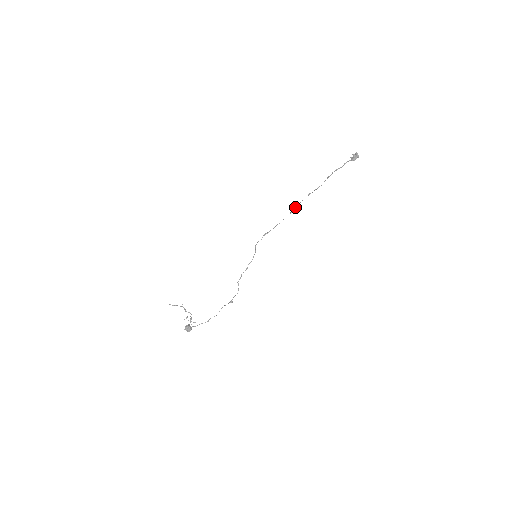
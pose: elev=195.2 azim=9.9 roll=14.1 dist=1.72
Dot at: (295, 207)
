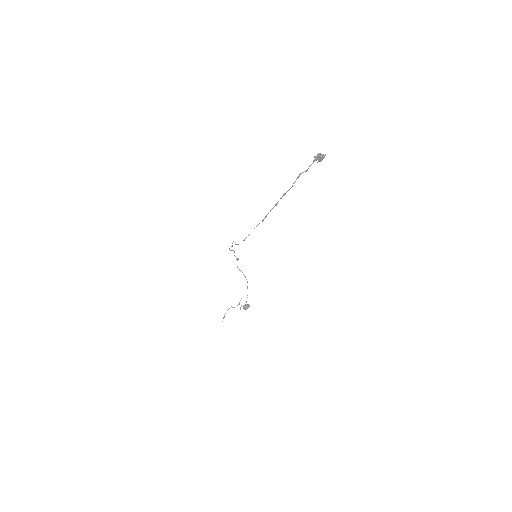
Dot at: occluded
